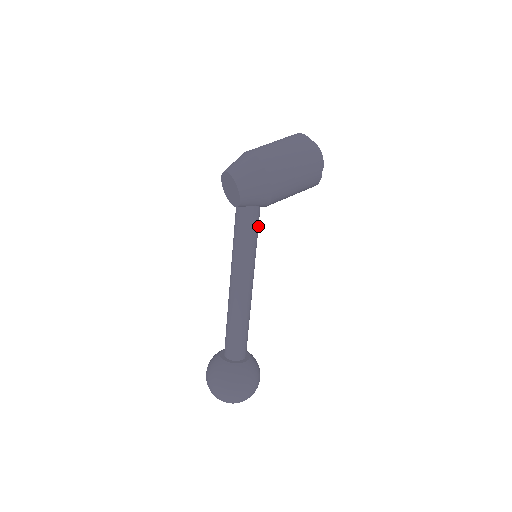
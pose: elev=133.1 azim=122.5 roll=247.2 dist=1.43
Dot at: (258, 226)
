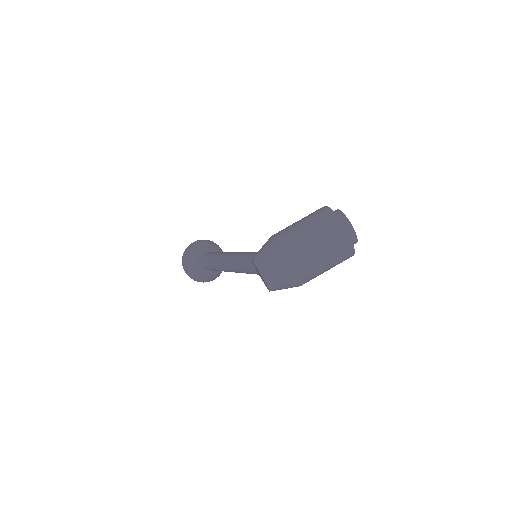
Dot at: occluded
